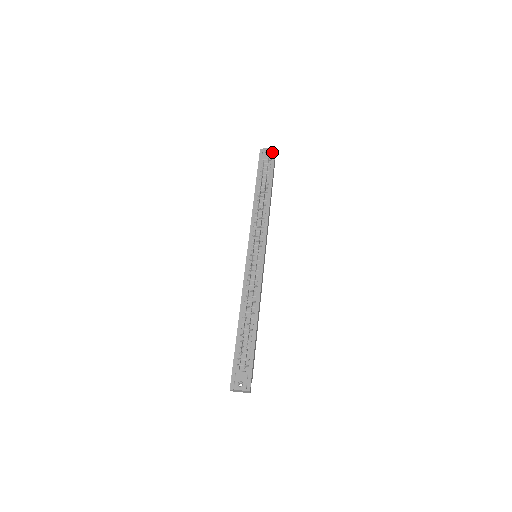
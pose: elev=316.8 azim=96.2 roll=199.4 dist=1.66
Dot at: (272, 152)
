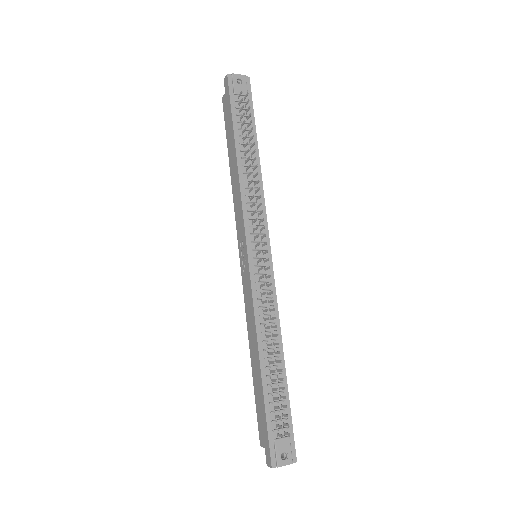
Dot at: (246, 81)
